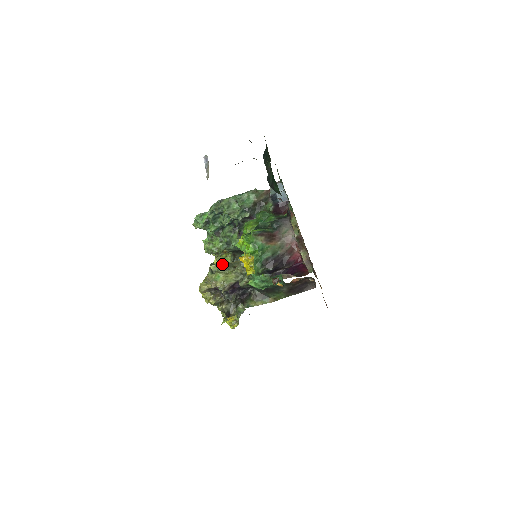
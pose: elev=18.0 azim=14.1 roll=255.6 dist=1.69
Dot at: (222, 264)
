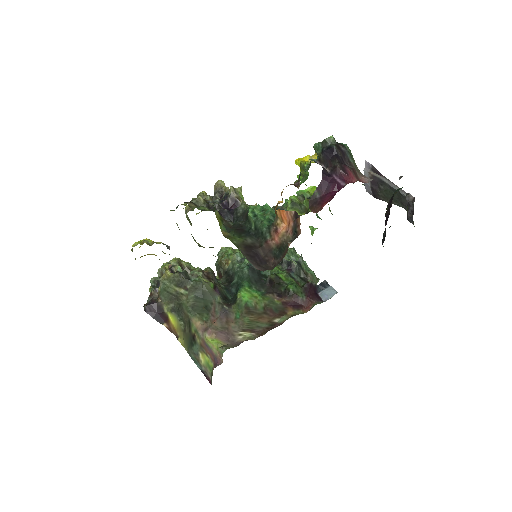
Dot at: occluded
